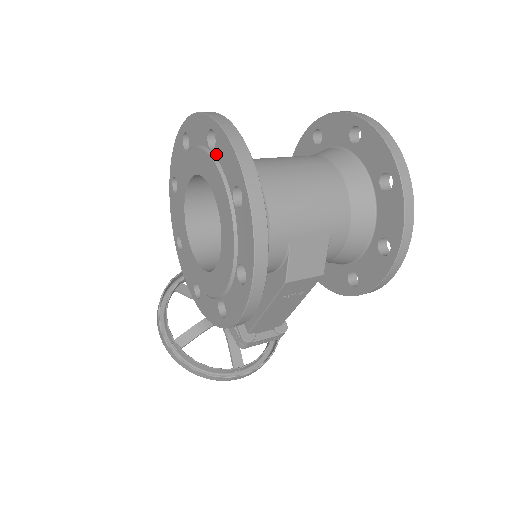
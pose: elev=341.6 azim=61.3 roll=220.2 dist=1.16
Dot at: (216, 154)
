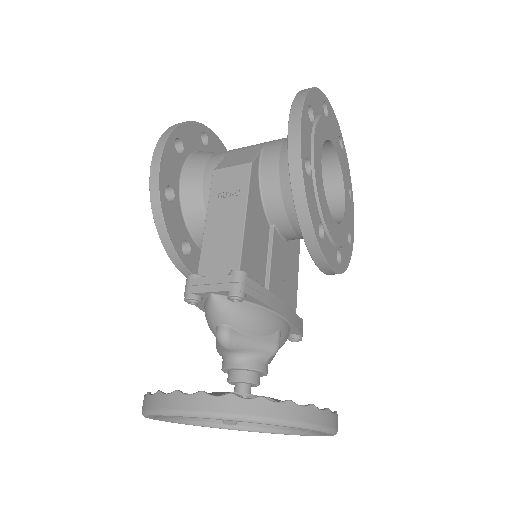
Dot at: occluded
